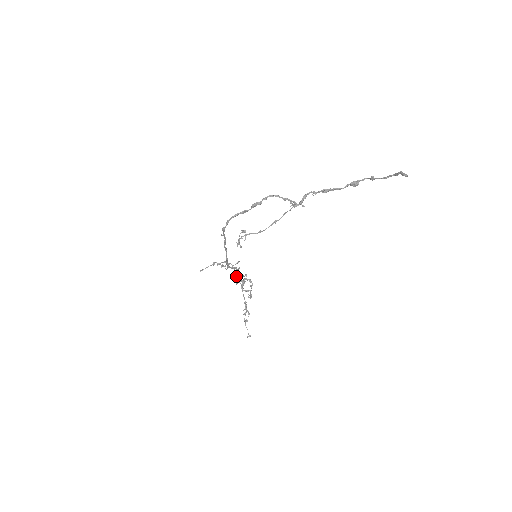
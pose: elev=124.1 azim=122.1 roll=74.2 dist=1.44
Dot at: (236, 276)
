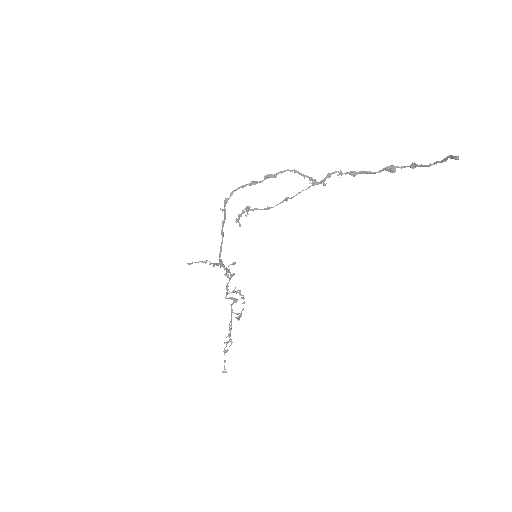
Dot at: (228, 283)
